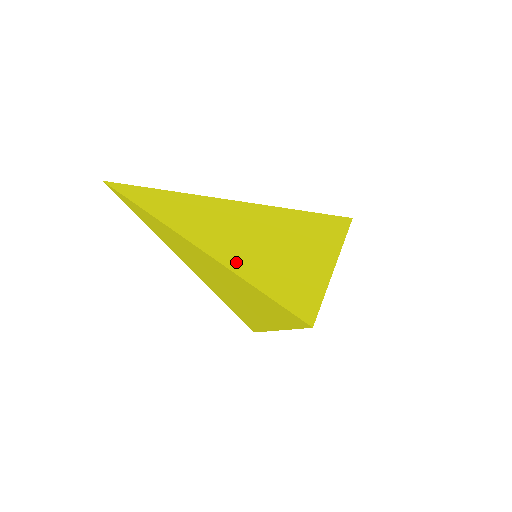
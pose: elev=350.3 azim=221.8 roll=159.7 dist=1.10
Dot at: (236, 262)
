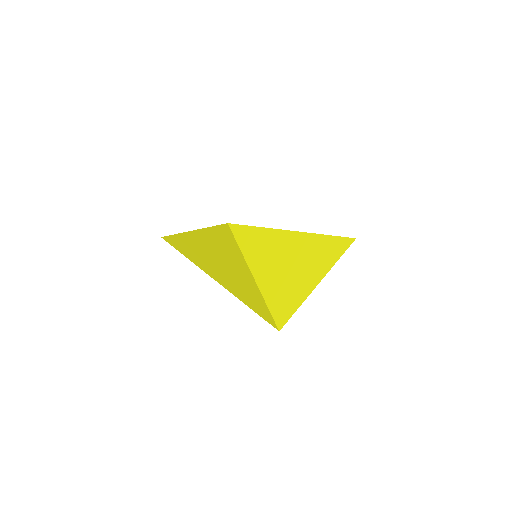
Dot at: occluded
